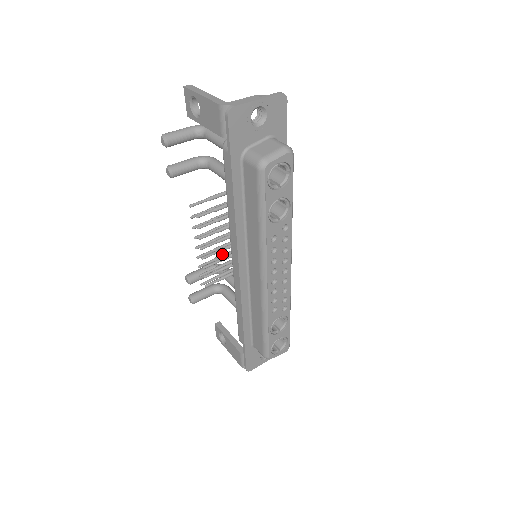
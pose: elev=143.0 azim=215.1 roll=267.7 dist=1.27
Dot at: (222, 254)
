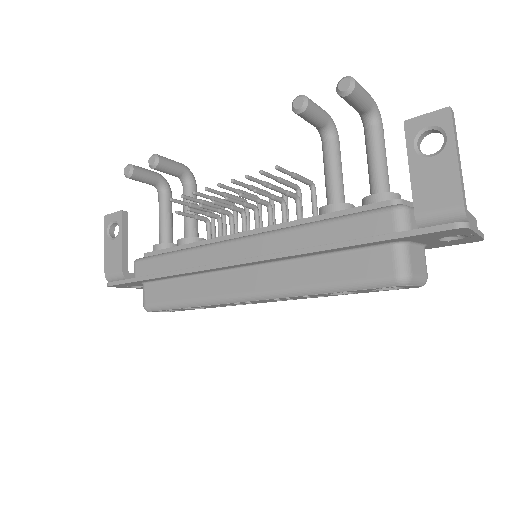
Dot at: (222, 199)
